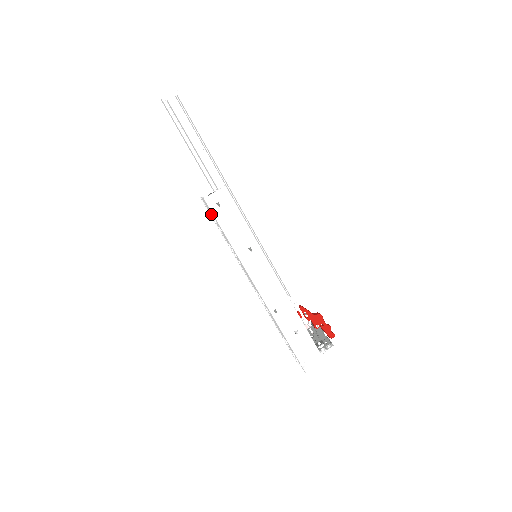
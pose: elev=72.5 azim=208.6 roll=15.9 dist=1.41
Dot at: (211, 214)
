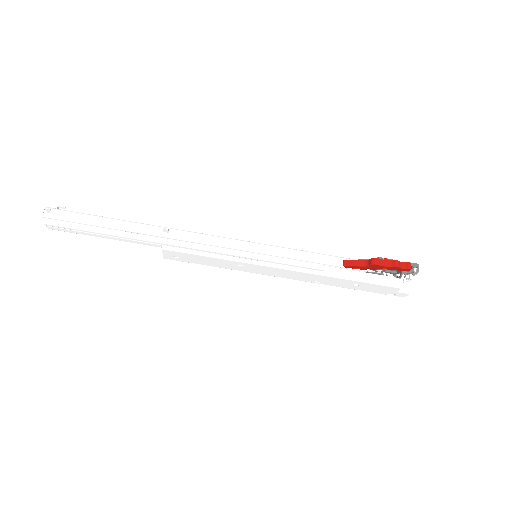
Dot at: occluded
